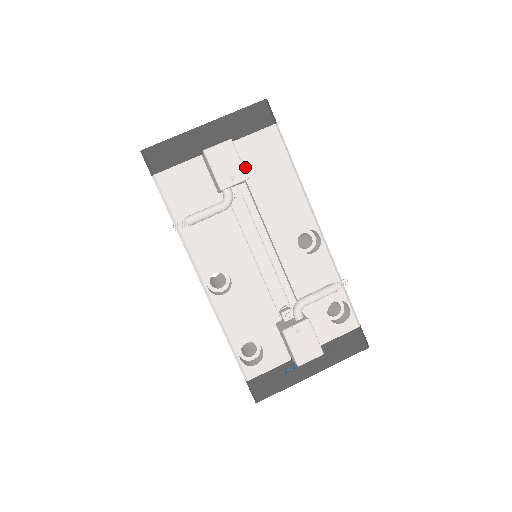
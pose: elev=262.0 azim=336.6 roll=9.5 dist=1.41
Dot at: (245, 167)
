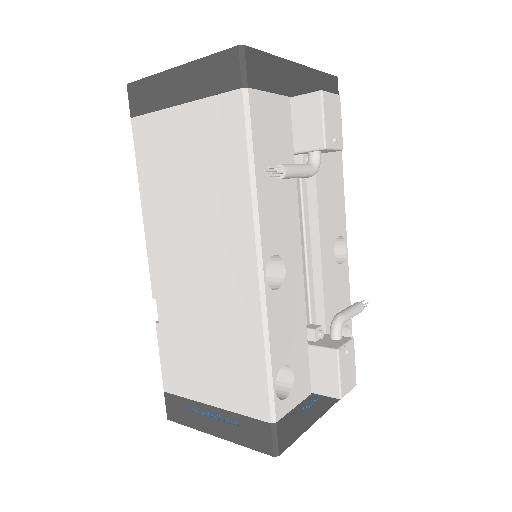
Dot at: occluded
